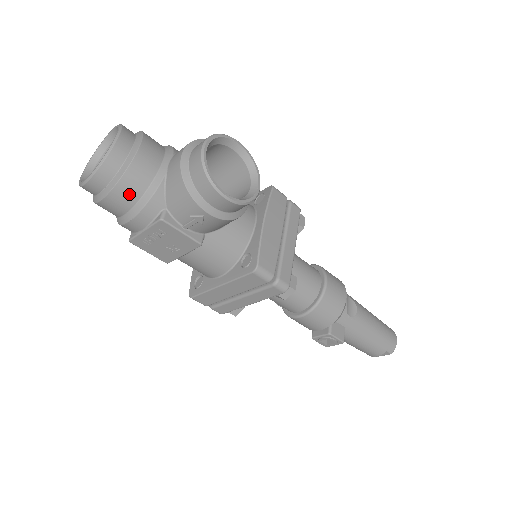
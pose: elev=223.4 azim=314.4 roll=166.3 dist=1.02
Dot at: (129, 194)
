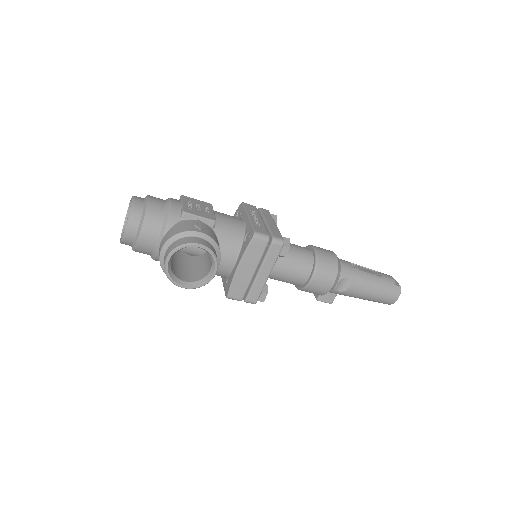
Dot at: (143, 253)
